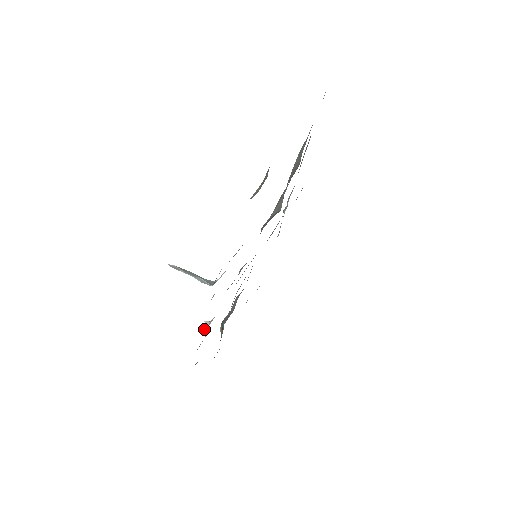
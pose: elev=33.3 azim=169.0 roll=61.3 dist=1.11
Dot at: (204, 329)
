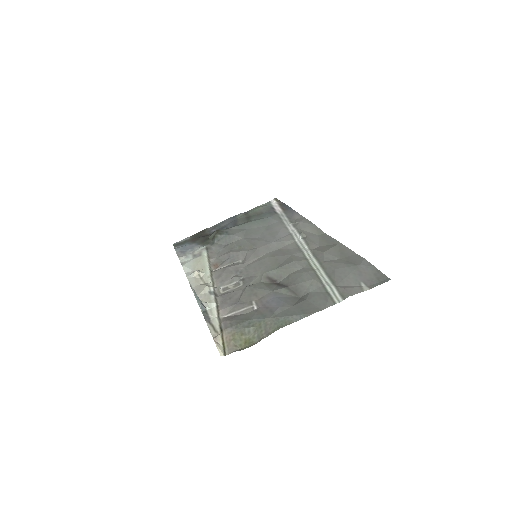
Dot at: (193, 274)
